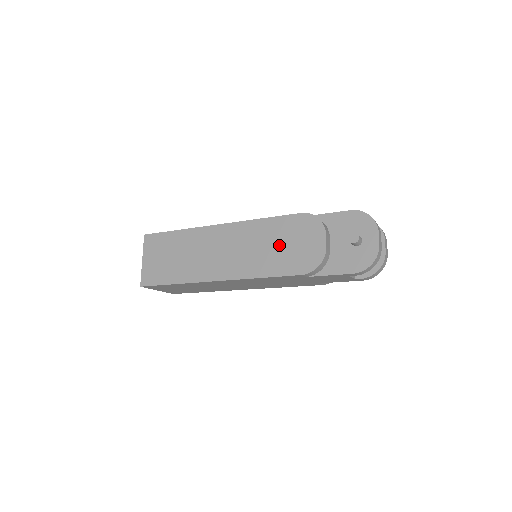
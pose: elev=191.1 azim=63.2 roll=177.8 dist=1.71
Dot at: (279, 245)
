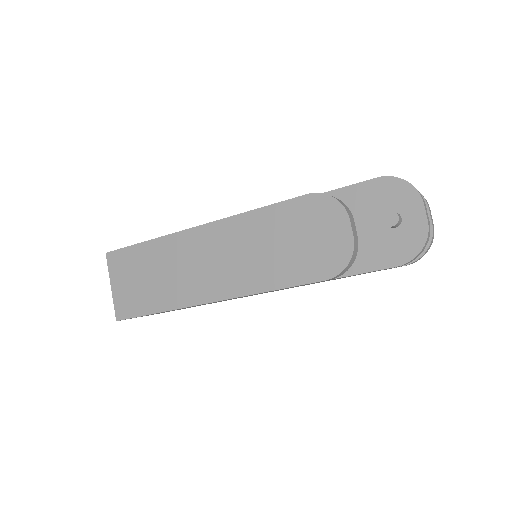
Dot at: (286, 243)
